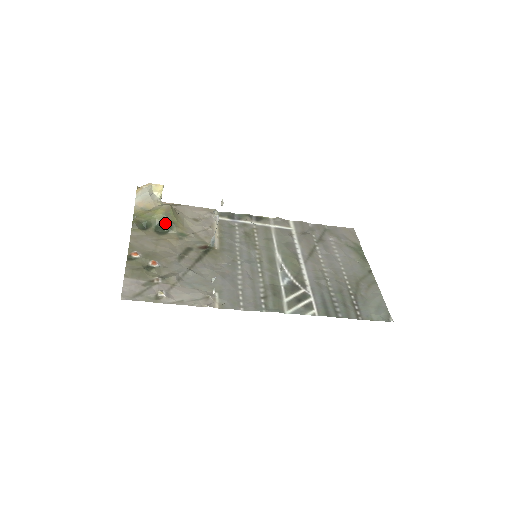
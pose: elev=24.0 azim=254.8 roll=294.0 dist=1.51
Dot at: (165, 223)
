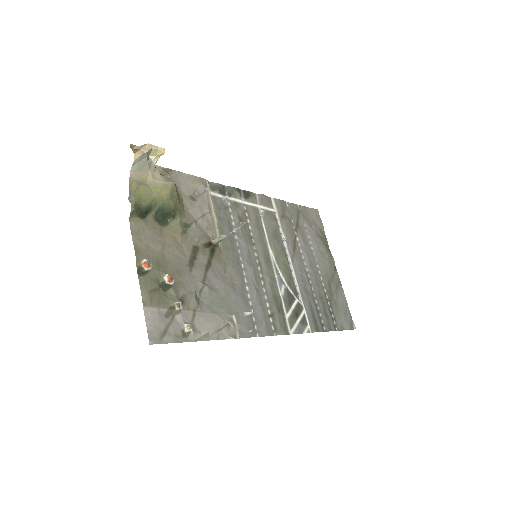
Dot at: (168, 209)
